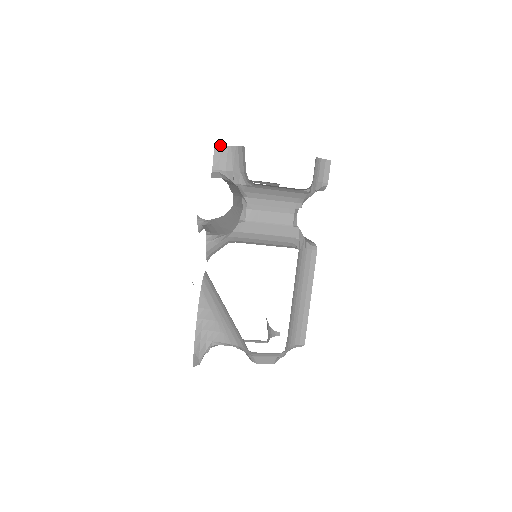
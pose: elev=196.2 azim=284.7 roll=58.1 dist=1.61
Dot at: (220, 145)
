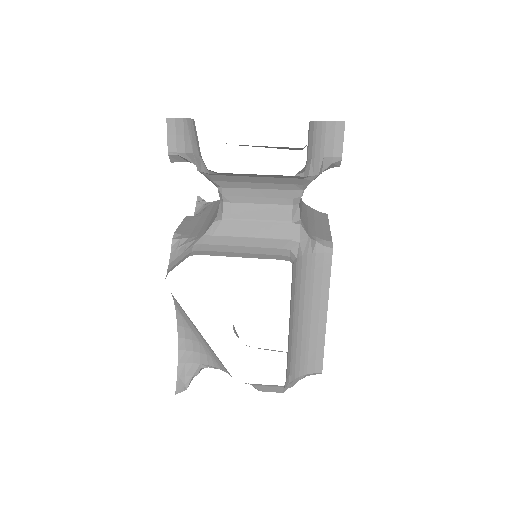
Dot at: occluded
